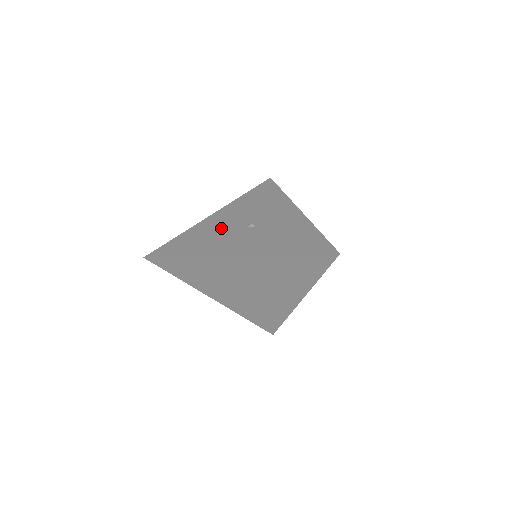
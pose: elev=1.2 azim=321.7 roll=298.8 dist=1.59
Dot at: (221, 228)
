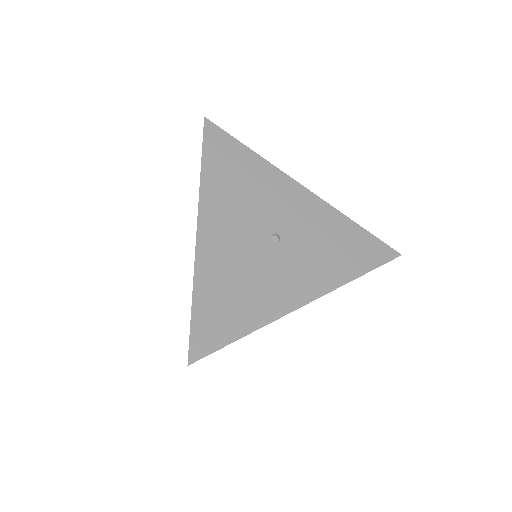
Dot at: (241, 258)
